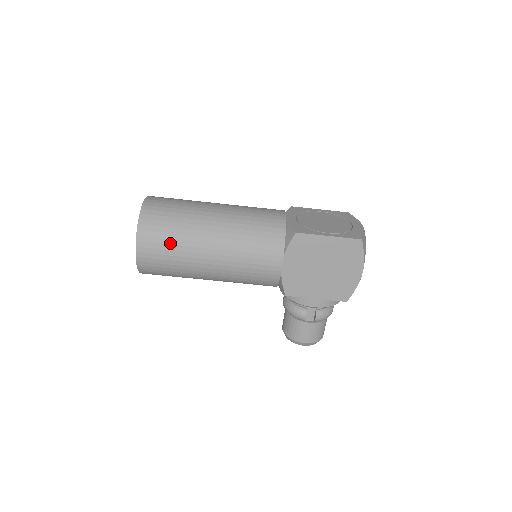
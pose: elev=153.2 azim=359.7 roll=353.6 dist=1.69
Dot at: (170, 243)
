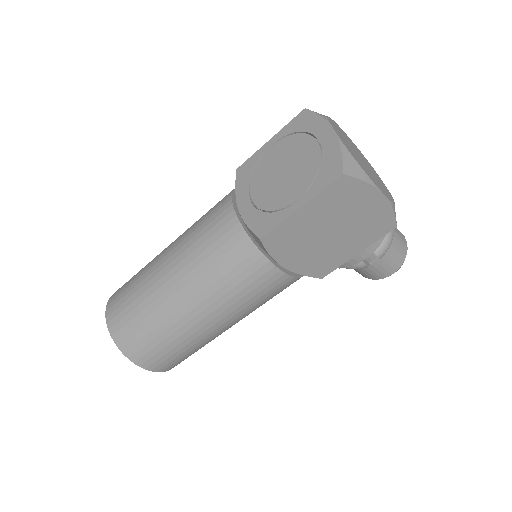
Dot at: (165, 345)
